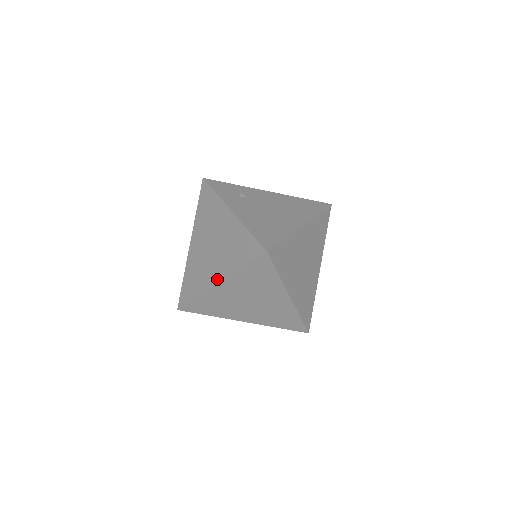
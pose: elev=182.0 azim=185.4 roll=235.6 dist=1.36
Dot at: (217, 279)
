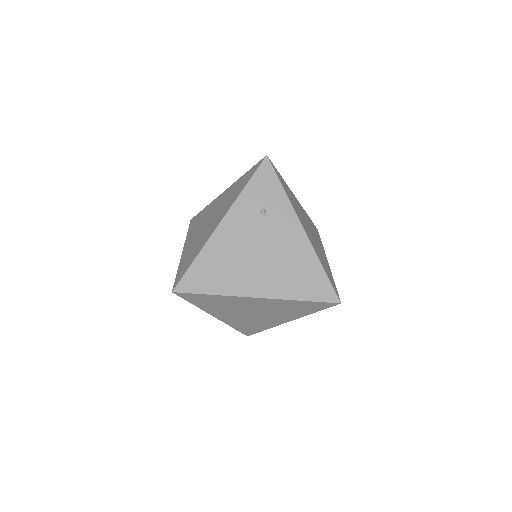
Dot at: (185, 248)
